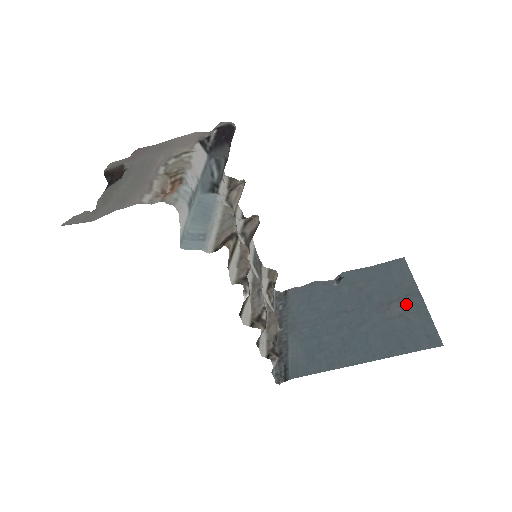
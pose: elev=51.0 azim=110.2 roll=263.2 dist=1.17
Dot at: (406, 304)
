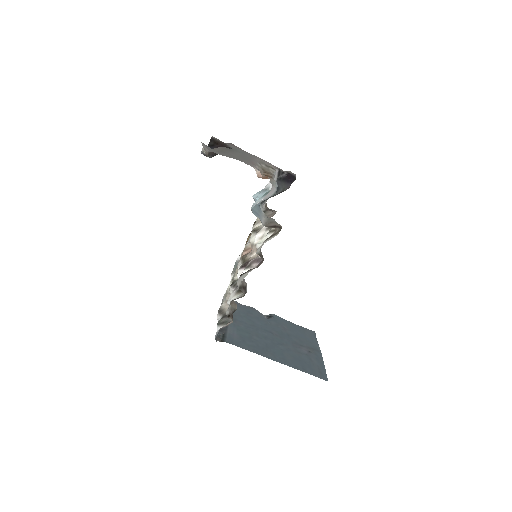
Dot at: (312, 352)
